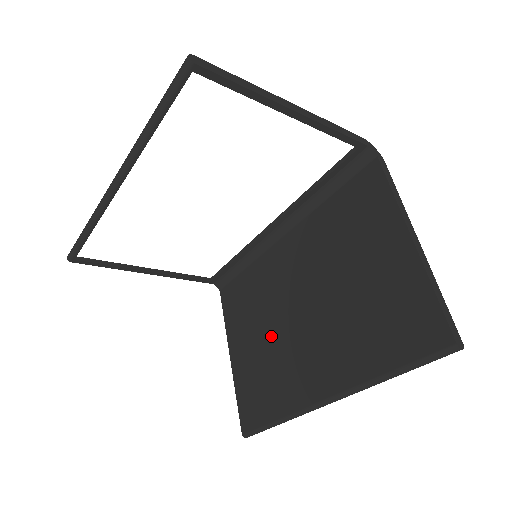
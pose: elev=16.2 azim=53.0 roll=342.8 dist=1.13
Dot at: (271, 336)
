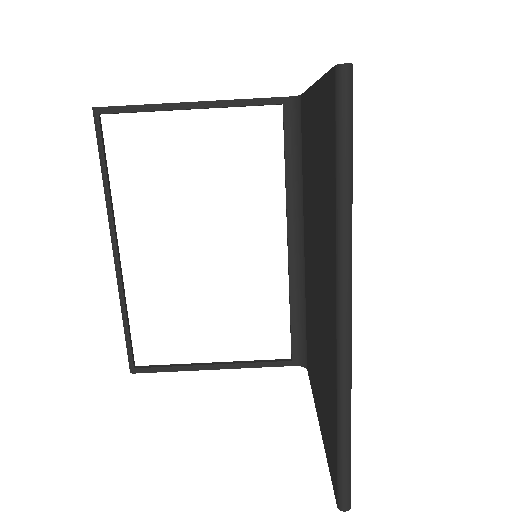
Dot at: (318, 339)
